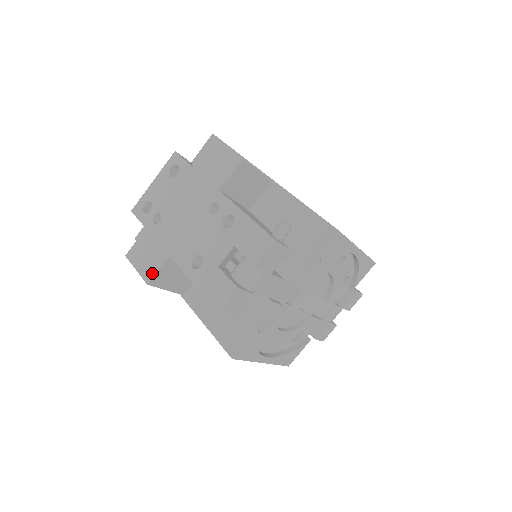
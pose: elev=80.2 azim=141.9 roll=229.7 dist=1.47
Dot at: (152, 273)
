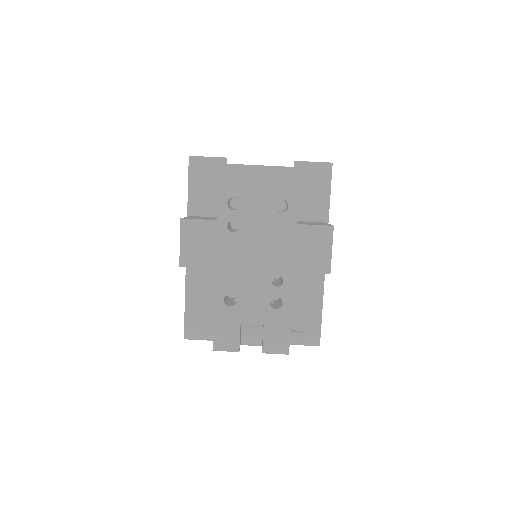
Dot at: (191, 264)
